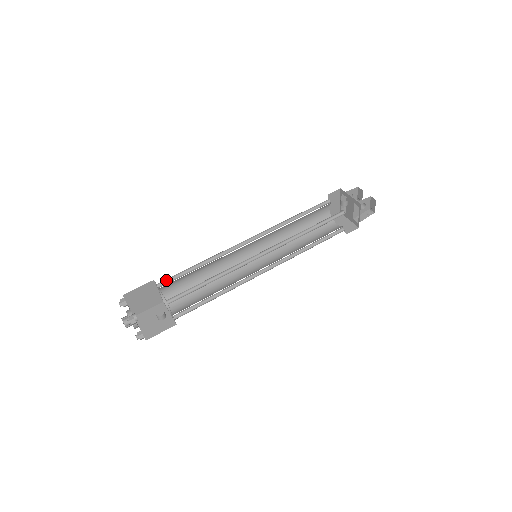
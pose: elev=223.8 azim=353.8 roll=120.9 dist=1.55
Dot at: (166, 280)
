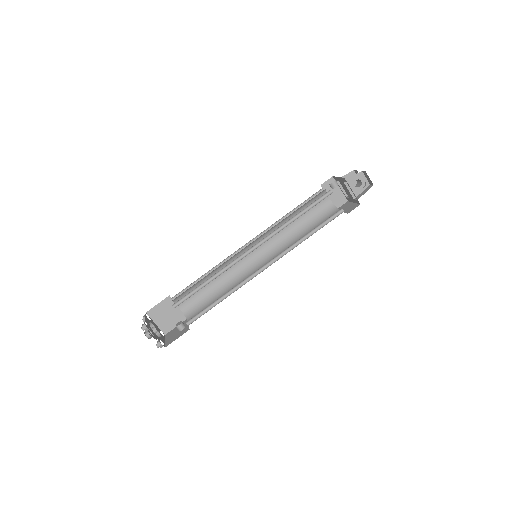
Dot at: (180, 294)
